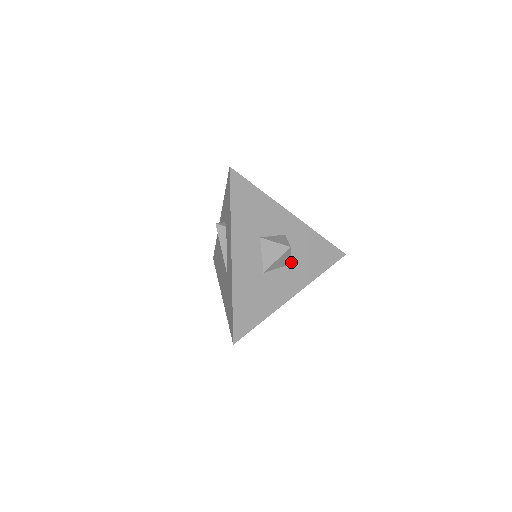
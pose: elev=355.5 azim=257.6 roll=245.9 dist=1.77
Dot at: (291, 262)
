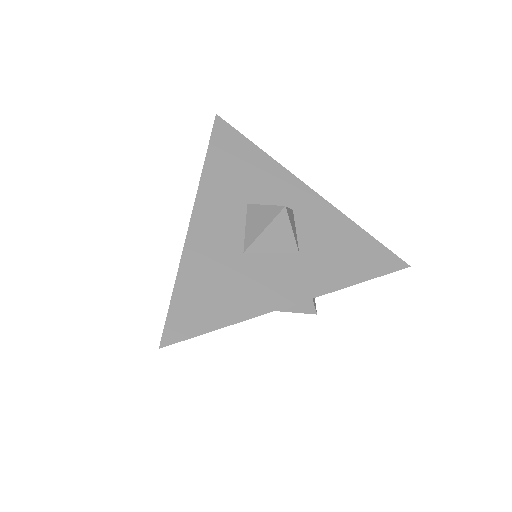
Dot at: (299, 251)
